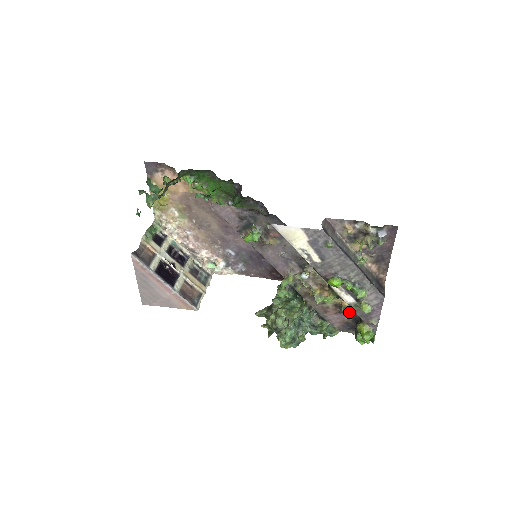
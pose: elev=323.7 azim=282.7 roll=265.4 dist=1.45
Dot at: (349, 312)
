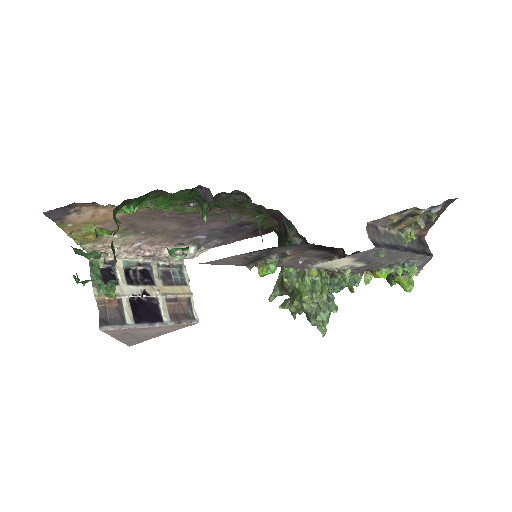
Dot at: occluded
